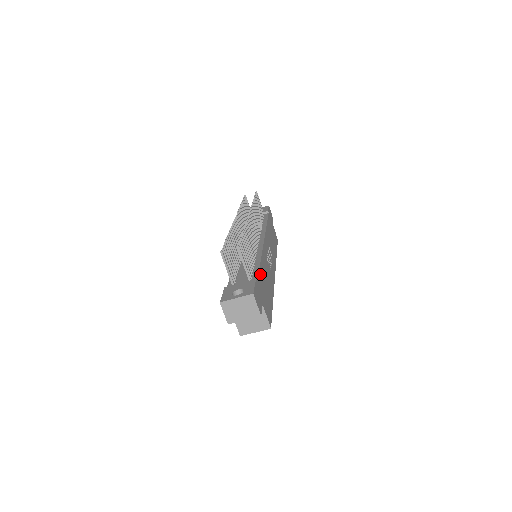
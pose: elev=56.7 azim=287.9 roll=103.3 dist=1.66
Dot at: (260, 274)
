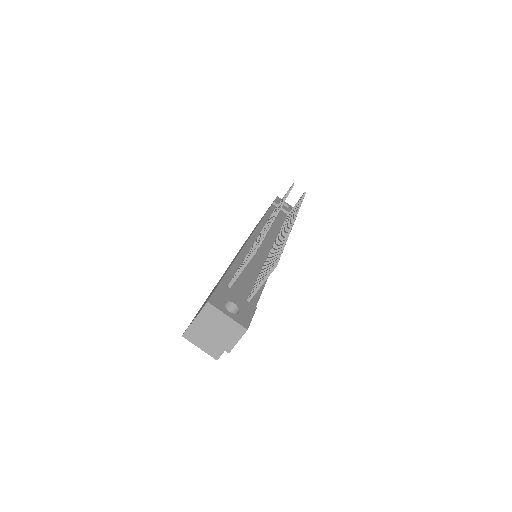
Dot at: occluded
